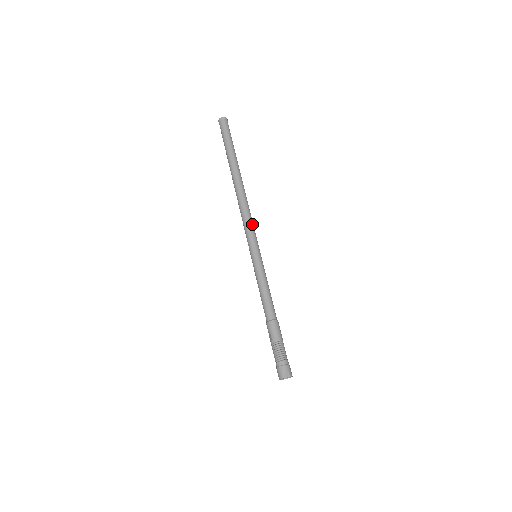
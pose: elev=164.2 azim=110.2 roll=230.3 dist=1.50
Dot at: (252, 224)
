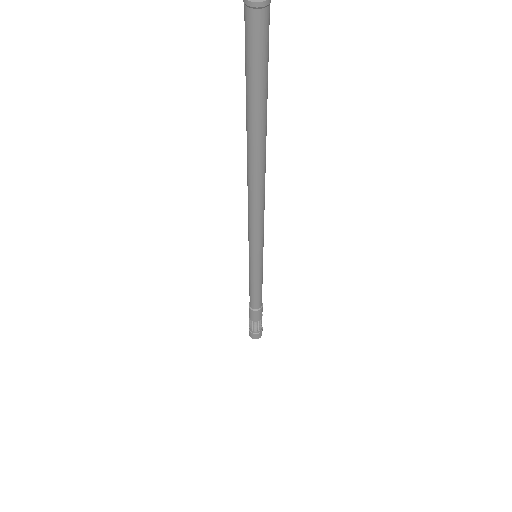
Dot at: (260, 230)
